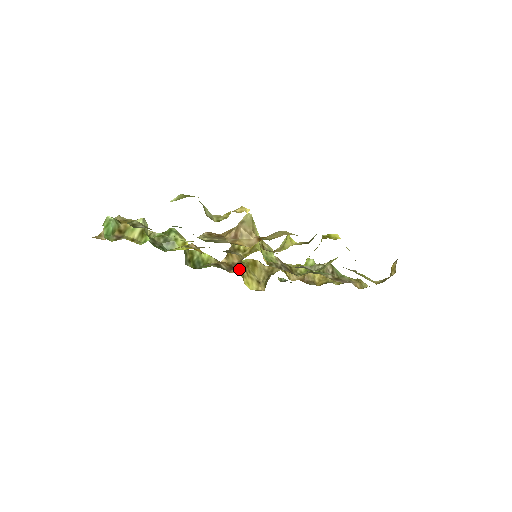
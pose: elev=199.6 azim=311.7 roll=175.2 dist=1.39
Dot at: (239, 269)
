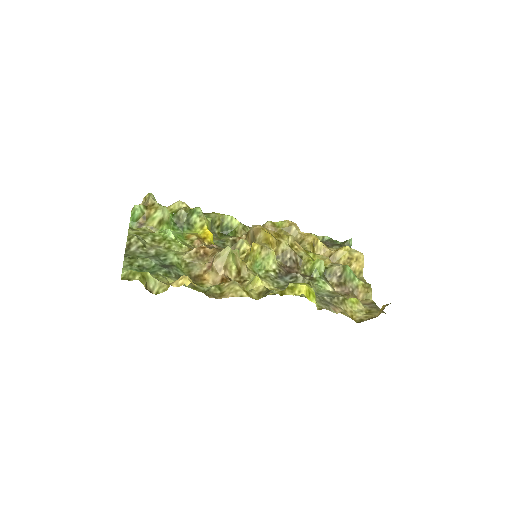
Dot at: occluded
